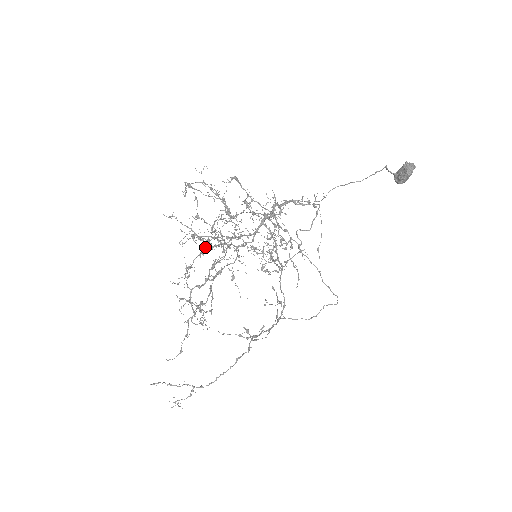
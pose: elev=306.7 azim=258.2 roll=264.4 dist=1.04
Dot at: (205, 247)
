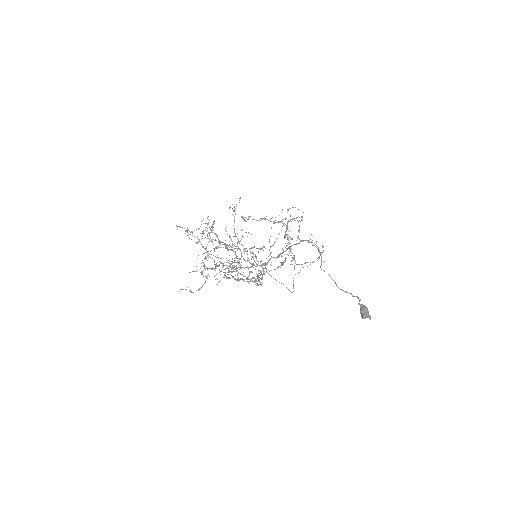
Dot at: (222, 244)
